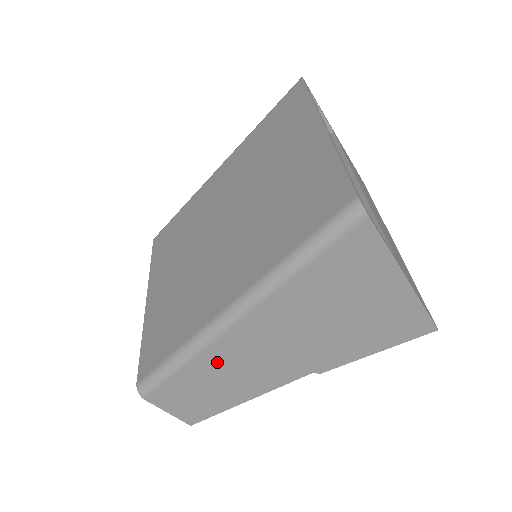
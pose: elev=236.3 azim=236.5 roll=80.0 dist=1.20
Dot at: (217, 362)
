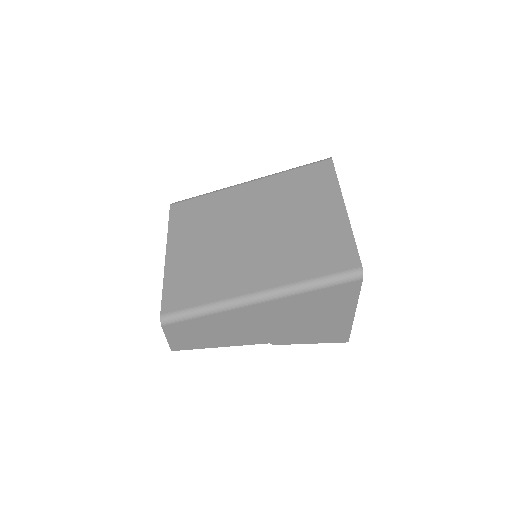
Dot at: (226, 320)
